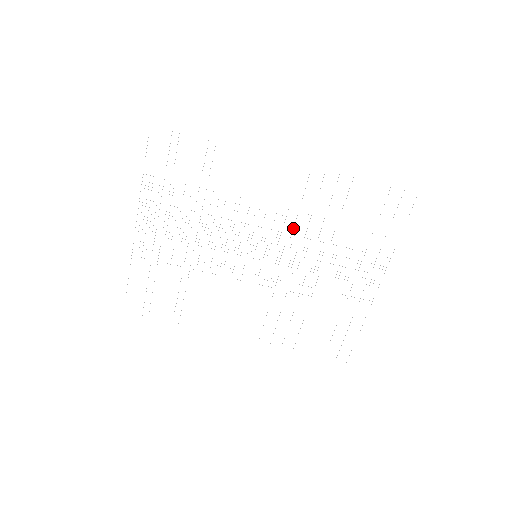
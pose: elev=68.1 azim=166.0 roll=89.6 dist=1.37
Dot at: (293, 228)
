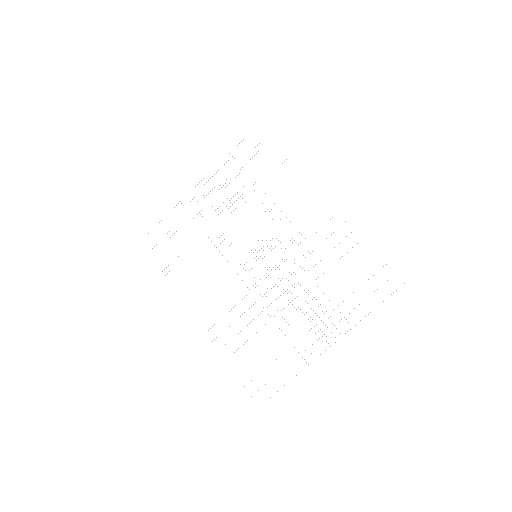
Dot at: occluded
